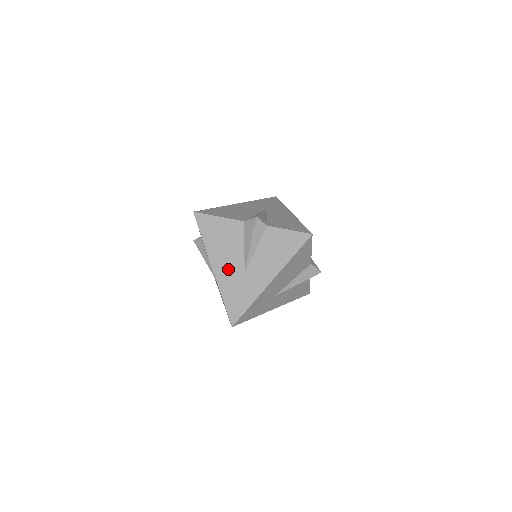
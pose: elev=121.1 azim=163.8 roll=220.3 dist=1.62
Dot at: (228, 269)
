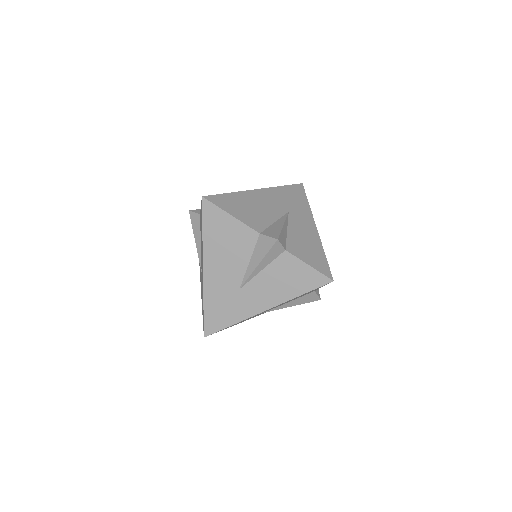
Dot at: (221, 278)
